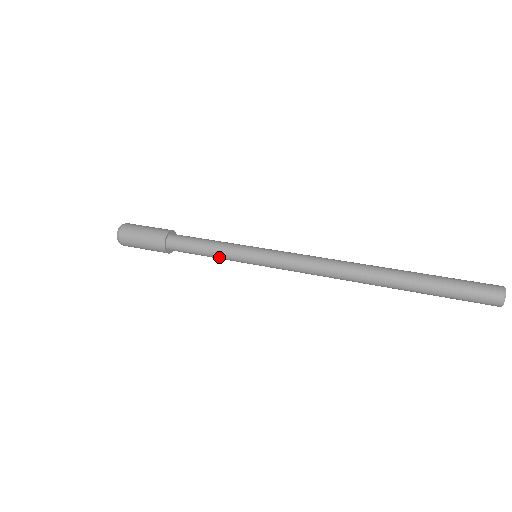
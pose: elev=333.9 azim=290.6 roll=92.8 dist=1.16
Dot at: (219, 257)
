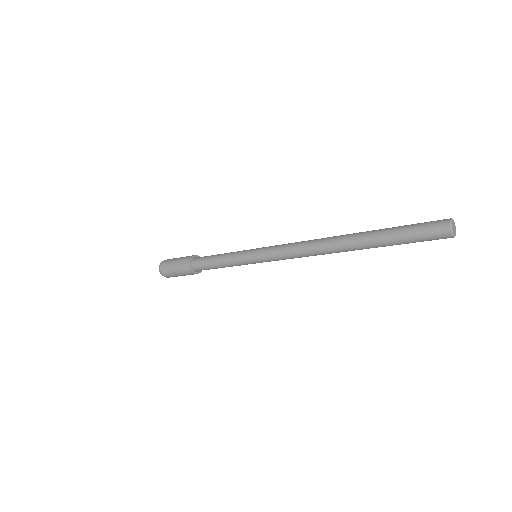
Dot at: (231, 266)
